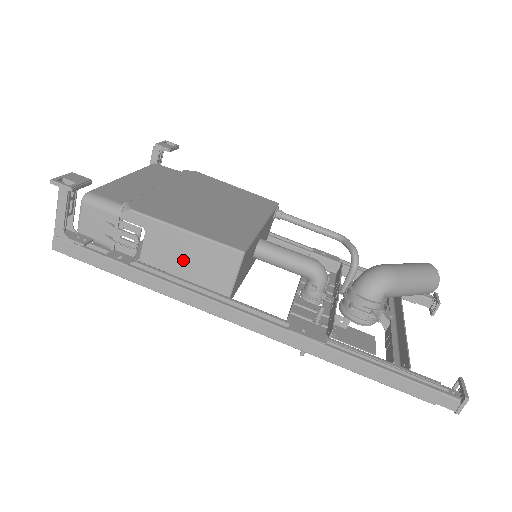
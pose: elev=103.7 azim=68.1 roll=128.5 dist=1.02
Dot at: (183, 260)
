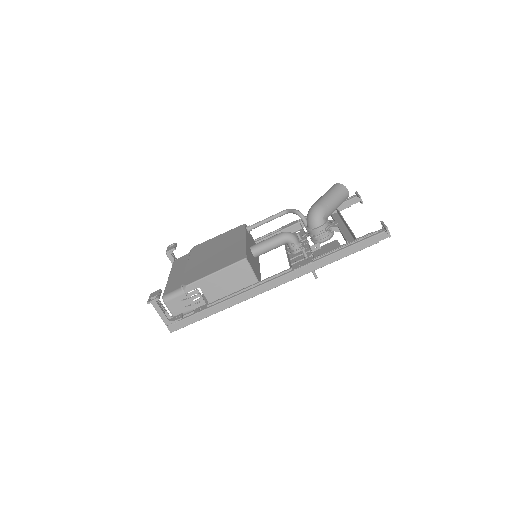
Dot at: (226, 285)
